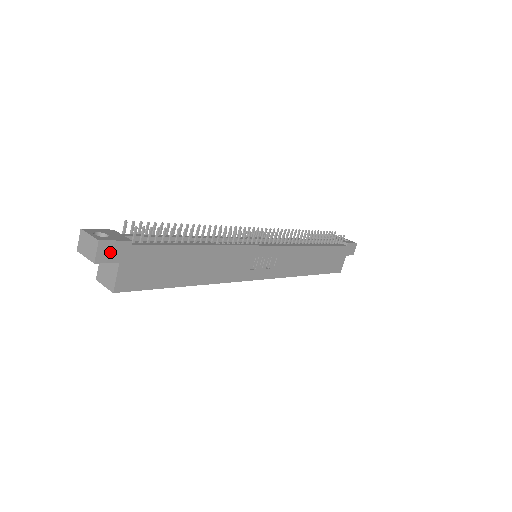
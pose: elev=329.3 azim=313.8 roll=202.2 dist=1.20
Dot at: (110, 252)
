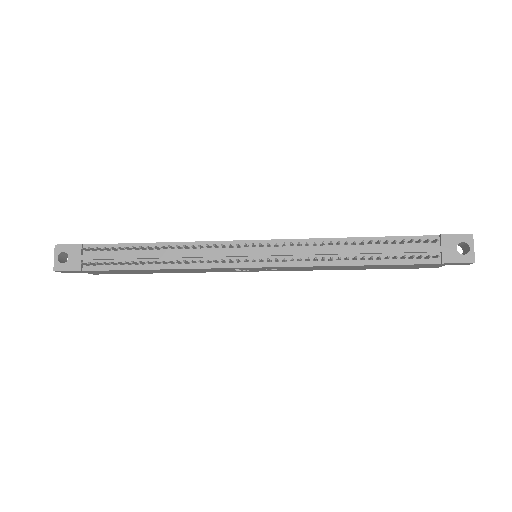
Dot at: (69, 271)
